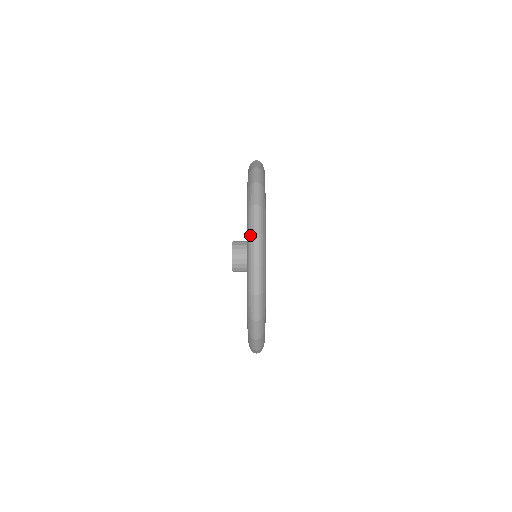
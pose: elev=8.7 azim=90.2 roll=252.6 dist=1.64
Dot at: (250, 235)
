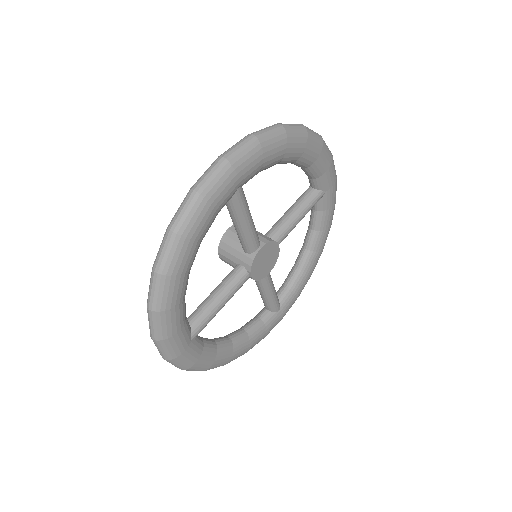
Dot at: occluded
